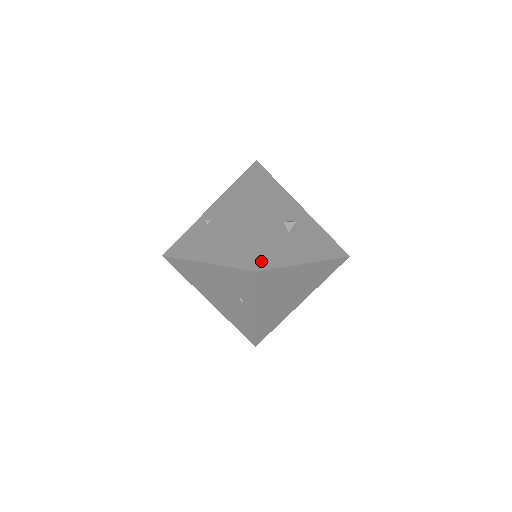
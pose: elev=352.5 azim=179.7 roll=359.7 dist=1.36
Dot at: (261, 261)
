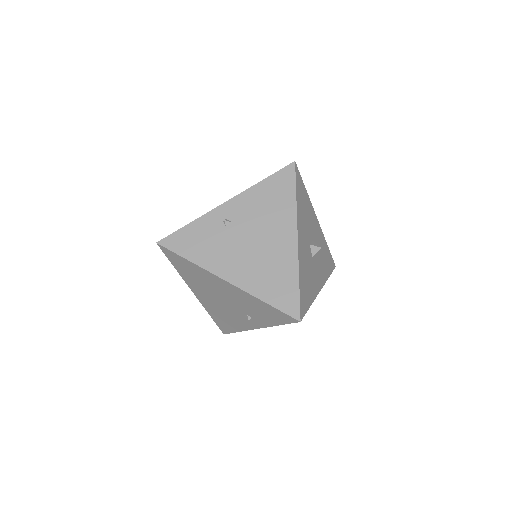
Dot at: (302, 306)
